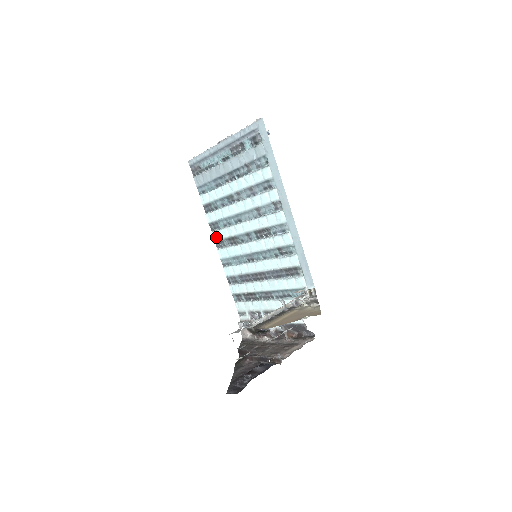
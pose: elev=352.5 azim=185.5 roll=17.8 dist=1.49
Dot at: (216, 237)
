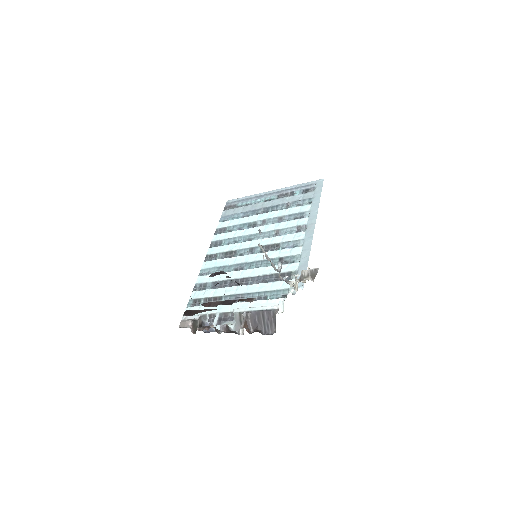
Dot at: (212, 252)
